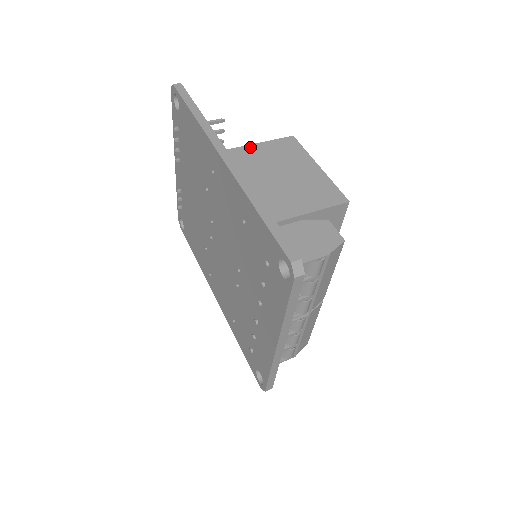
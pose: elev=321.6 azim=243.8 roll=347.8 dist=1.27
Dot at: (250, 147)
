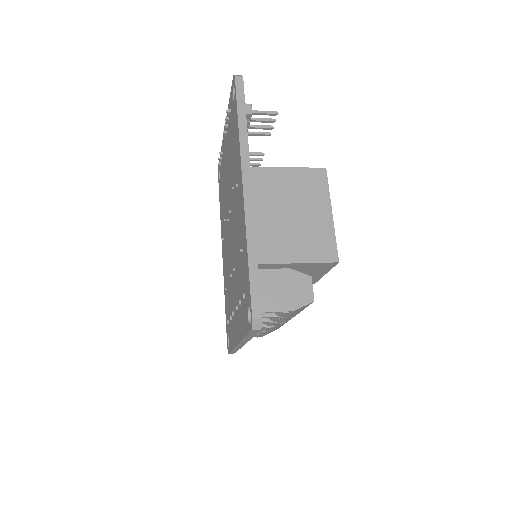
Dot at: (280, 170)
